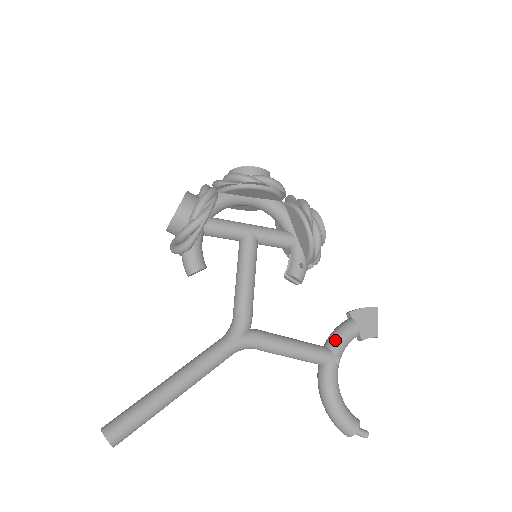
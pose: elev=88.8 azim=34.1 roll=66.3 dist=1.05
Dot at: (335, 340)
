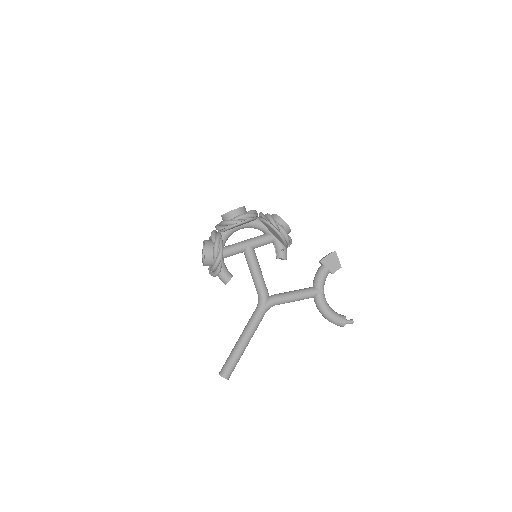
Dot at: (317, 281)
